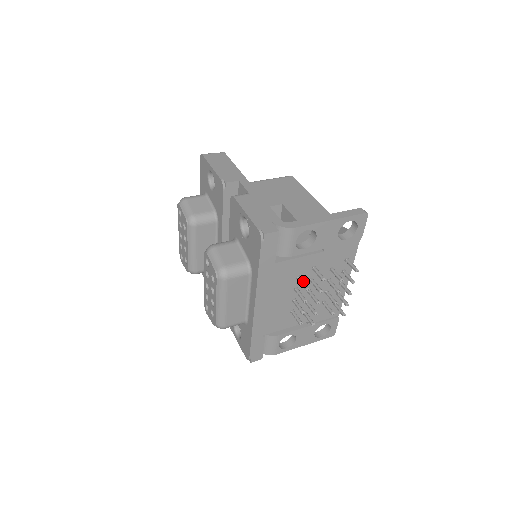
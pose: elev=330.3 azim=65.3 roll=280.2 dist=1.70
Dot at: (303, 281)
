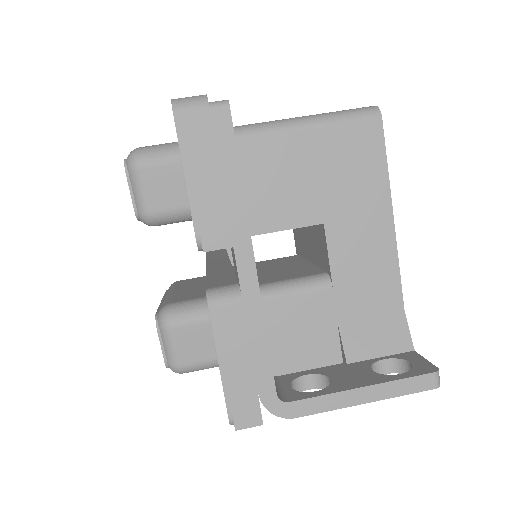
Dot at: occluded
